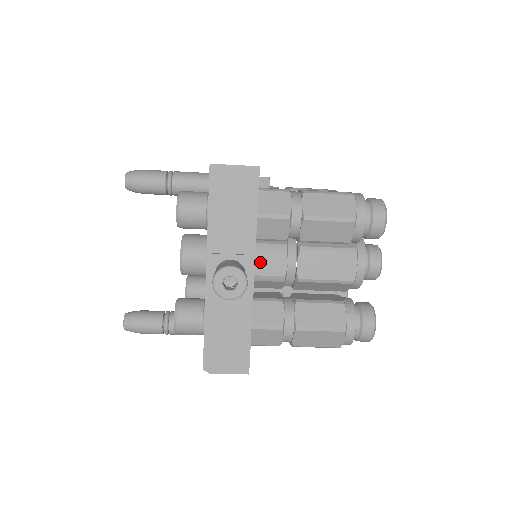
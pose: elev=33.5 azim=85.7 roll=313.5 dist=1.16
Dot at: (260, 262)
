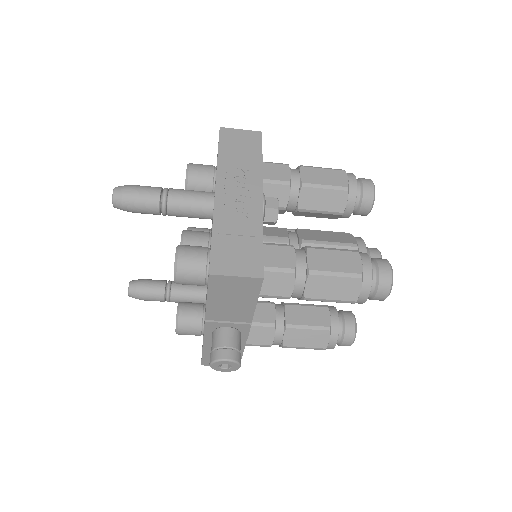
Dot at: occluded
